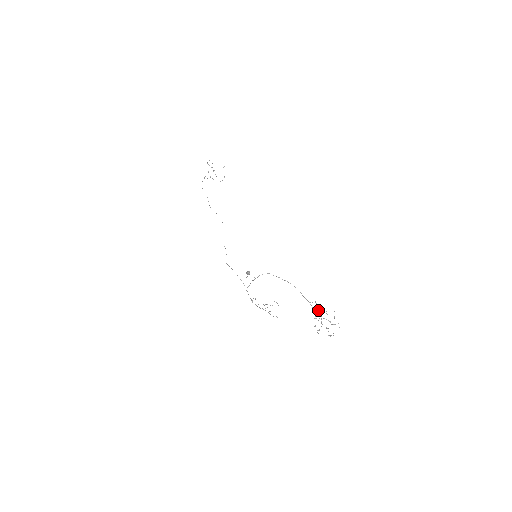
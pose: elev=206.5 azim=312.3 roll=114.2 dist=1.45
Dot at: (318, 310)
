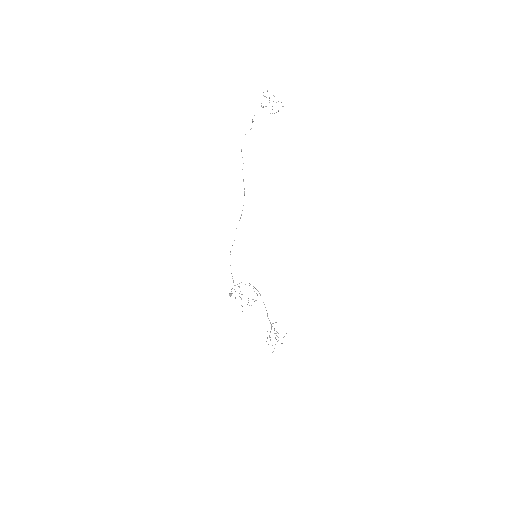
Dot at: (274, 330)
